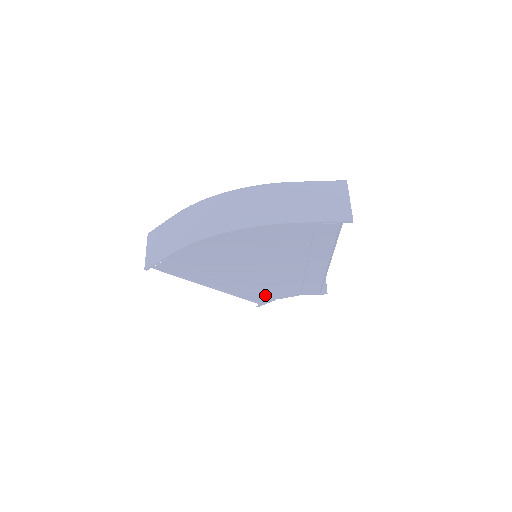
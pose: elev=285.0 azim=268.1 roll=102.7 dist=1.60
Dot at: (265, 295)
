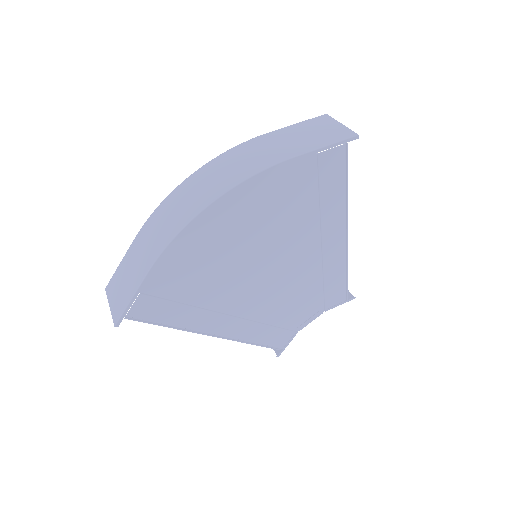
Dot at: (283, 328)
